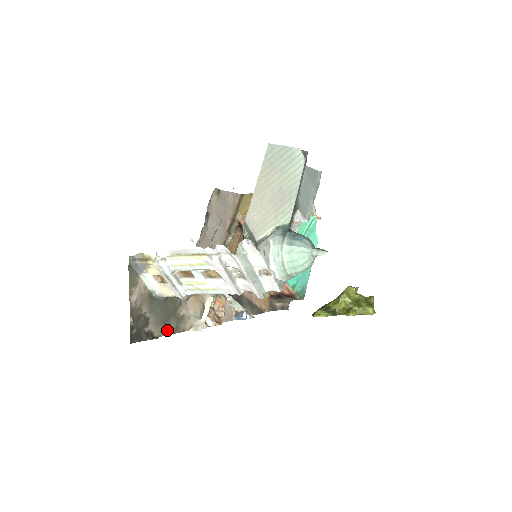
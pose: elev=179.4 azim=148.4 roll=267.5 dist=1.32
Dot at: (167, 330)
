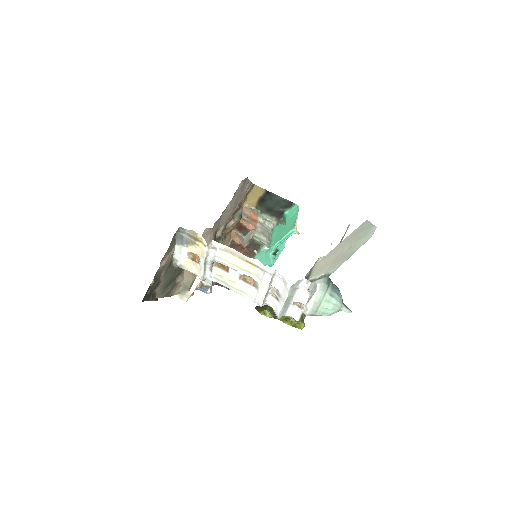
Dot at: (164, 293)
